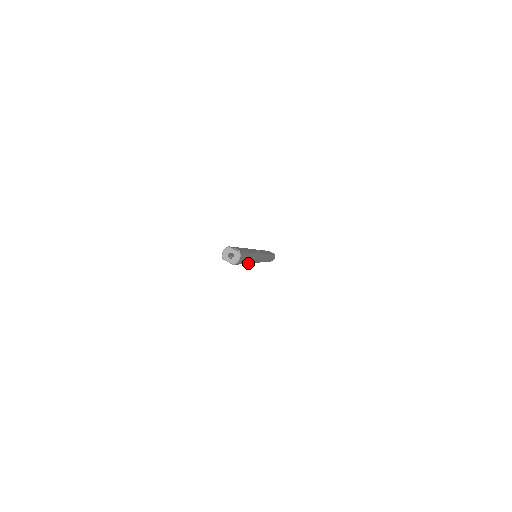
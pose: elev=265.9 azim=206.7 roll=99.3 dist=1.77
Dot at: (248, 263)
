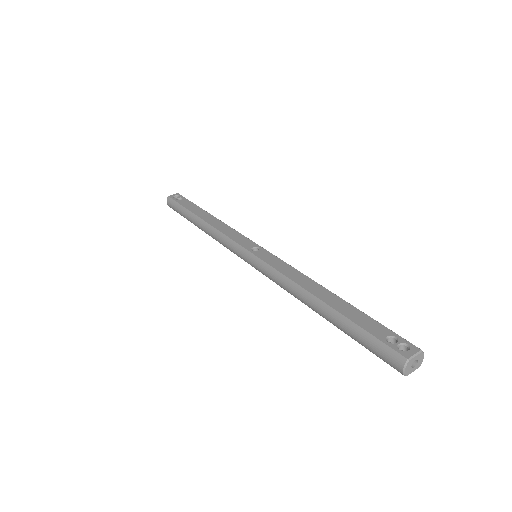
Dot at: occluded
